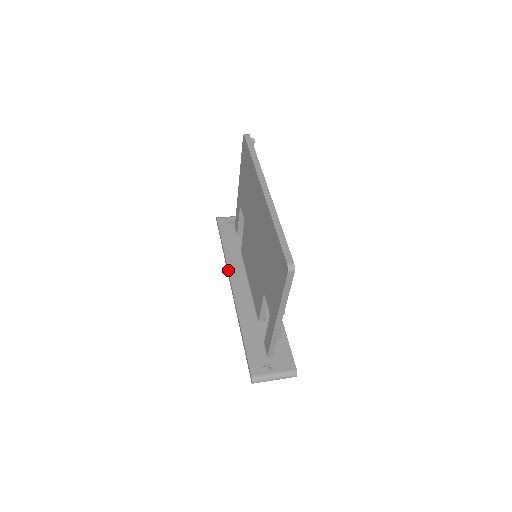
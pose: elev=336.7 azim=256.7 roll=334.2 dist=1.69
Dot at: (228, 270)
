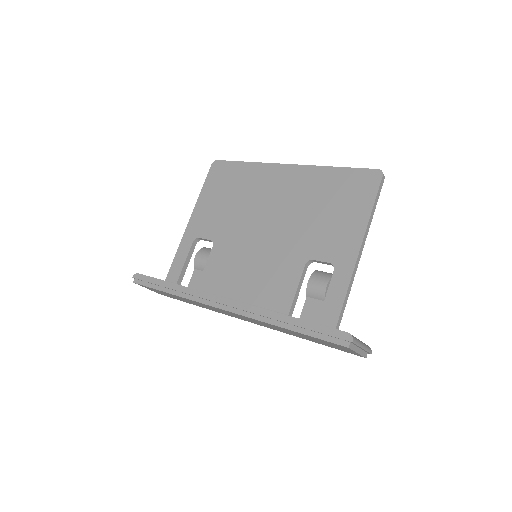
Dot at: occluded
